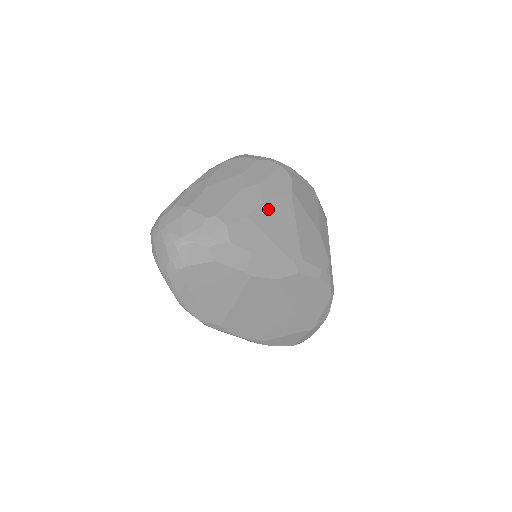
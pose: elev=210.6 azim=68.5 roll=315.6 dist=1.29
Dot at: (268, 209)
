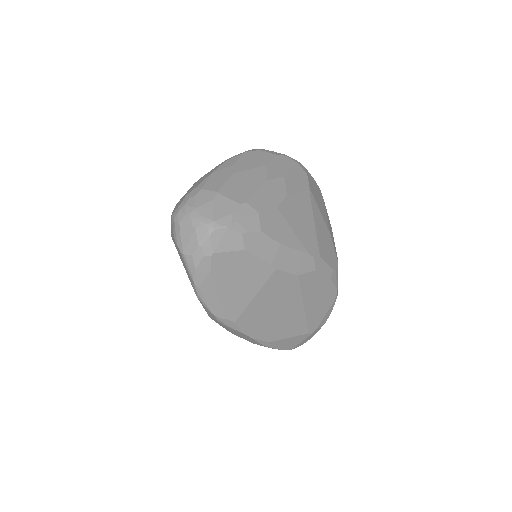
Dot at: (292, 203)
